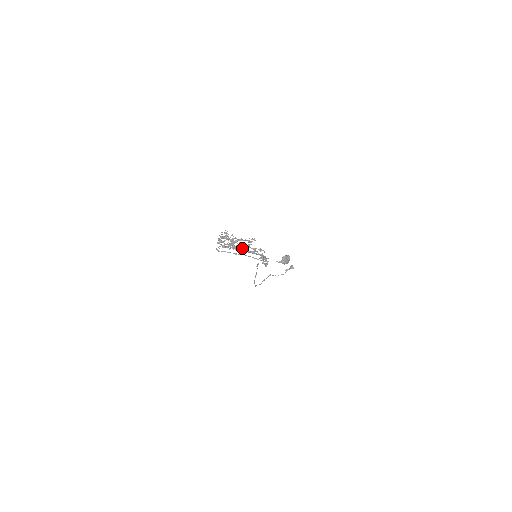
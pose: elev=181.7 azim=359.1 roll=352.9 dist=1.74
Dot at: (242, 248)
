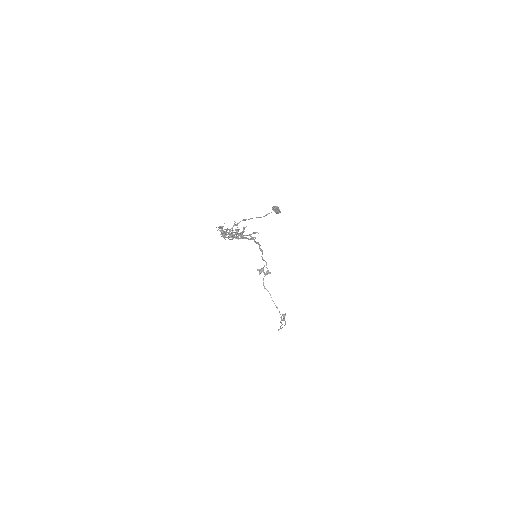
Dot at: (242, 231)
